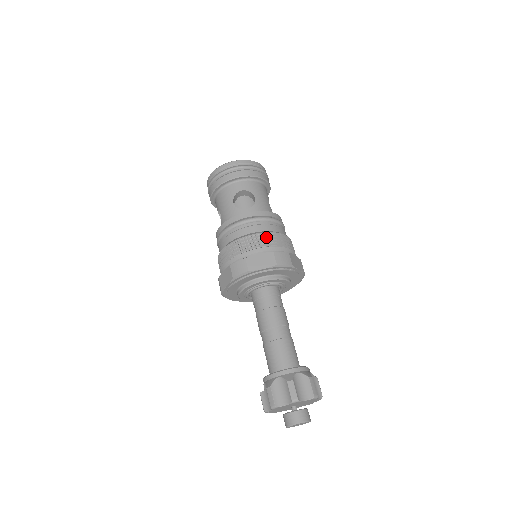
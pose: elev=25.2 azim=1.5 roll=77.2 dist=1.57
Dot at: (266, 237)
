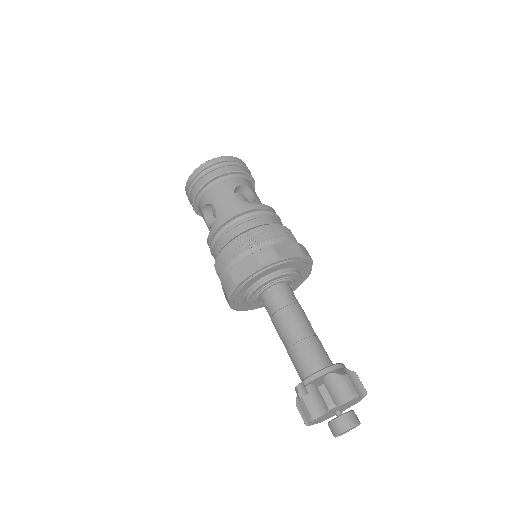
Dot at: (284, 229)
